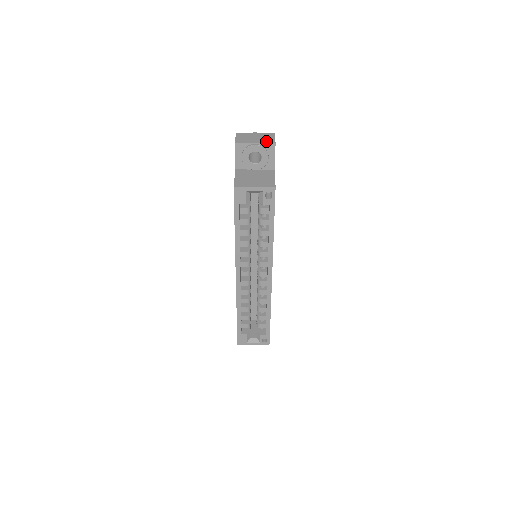
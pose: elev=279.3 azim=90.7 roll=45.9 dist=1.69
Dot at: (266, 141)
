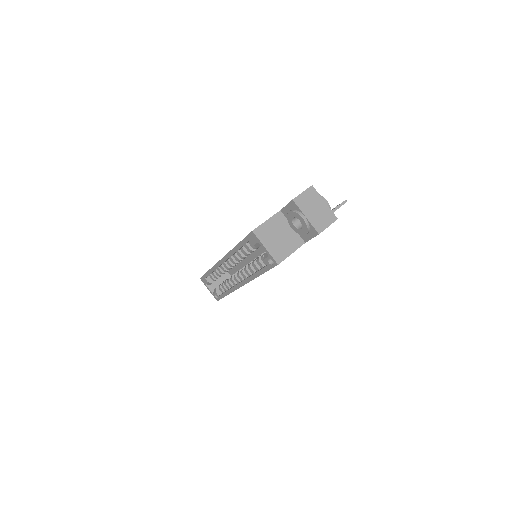
Dot at: (316, 224)
